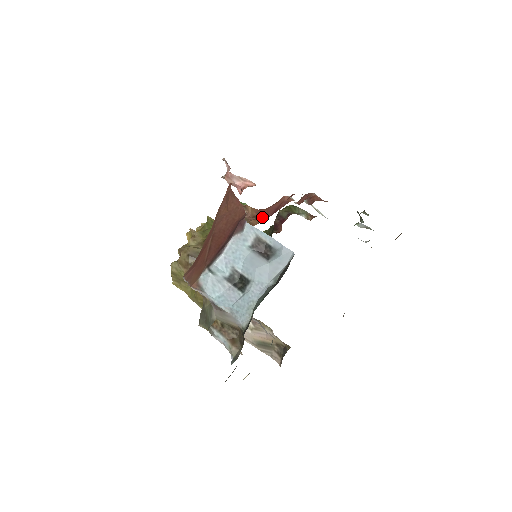
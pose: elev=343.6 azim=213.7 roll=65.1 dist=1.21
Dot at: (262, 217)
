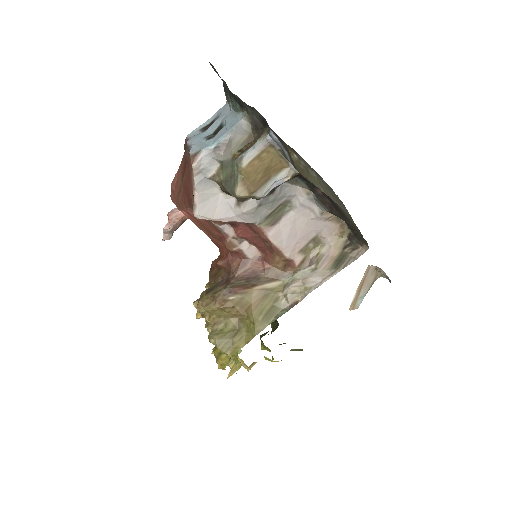
Dot at: occluded
